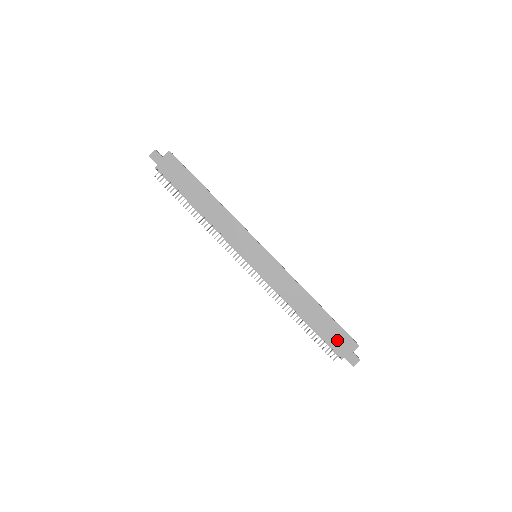
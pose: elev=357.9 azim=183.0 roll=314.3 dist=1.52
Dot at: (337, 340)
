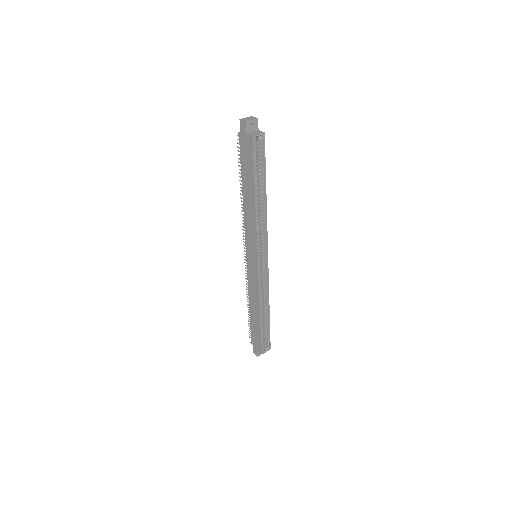
Dot at: (255, 338)
